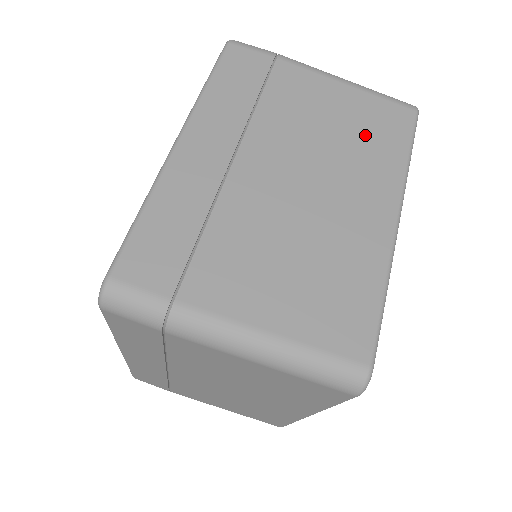
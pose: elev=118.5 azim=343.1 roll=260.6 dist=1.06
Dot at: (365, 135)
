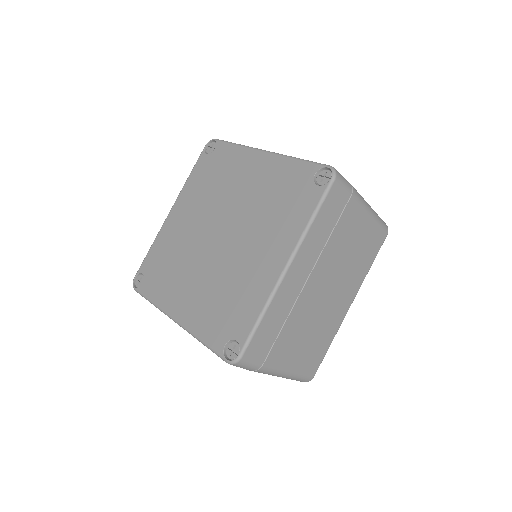
Dot at: occluded
